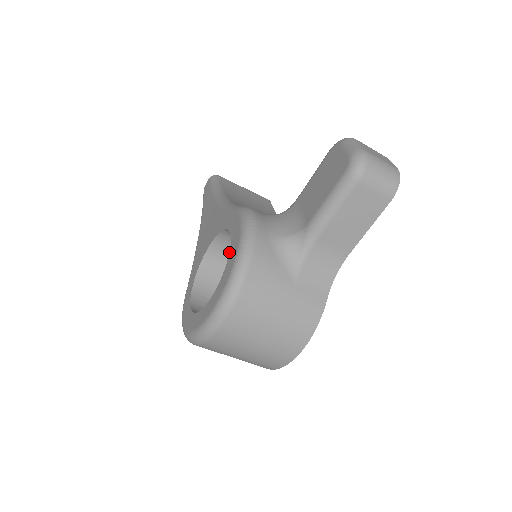
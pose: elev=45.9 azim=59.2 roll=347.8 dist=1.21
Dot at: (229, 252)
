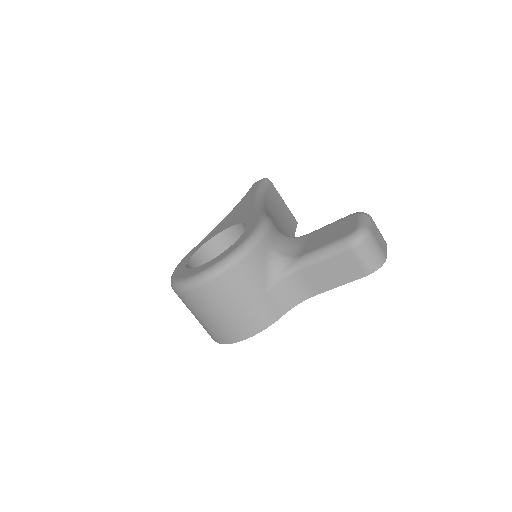
Dot at: (236, 241)
